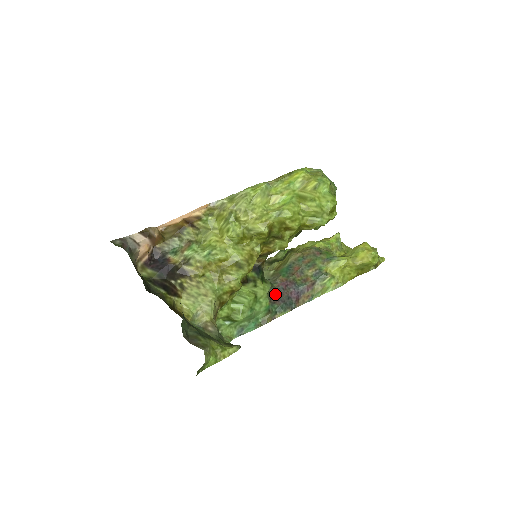
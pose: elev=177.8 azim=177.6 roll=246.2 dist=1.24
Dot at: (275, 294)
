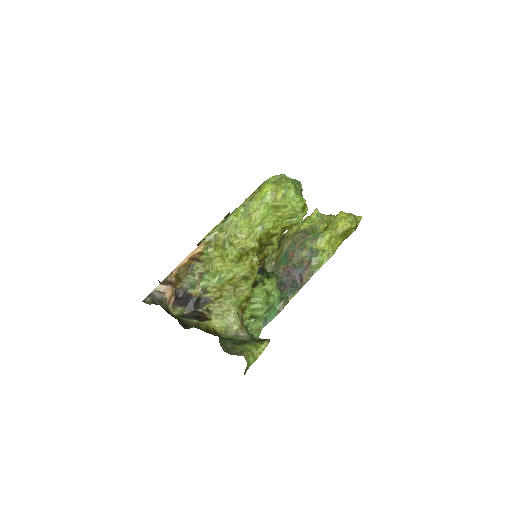
Dot at: (282, 283)
